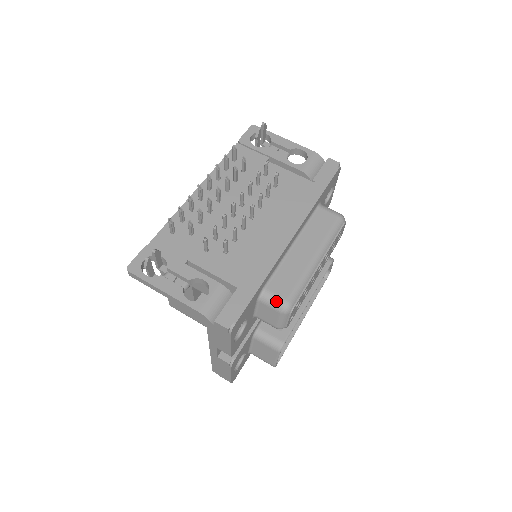
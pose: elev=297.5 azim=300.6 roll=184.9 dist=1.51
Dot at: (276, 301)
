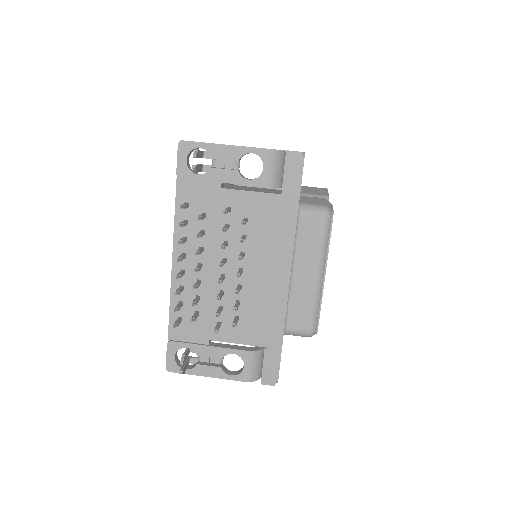
Dot at: (300, 334)
